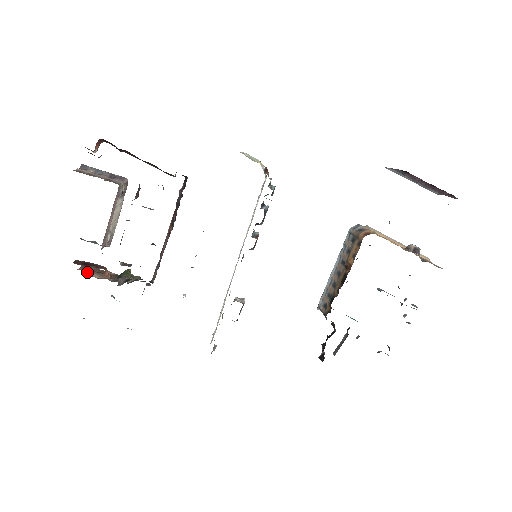
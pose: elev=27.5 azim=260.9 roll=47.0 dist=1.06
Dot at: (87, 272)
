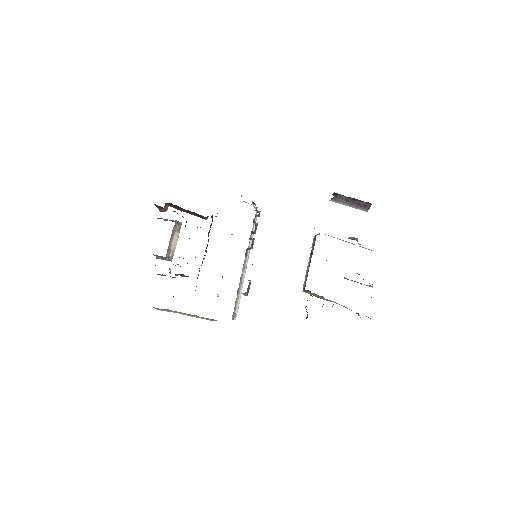
Dot at: occluded
